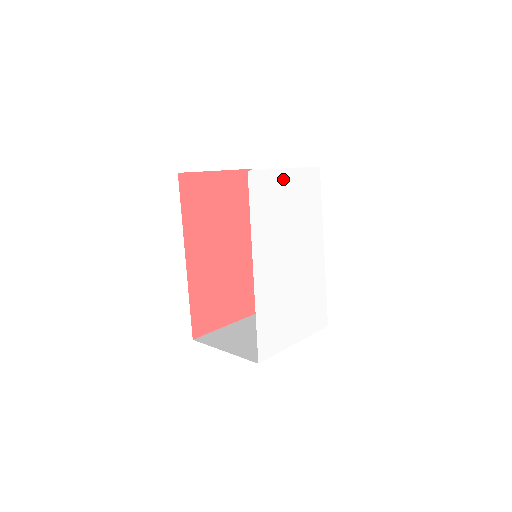
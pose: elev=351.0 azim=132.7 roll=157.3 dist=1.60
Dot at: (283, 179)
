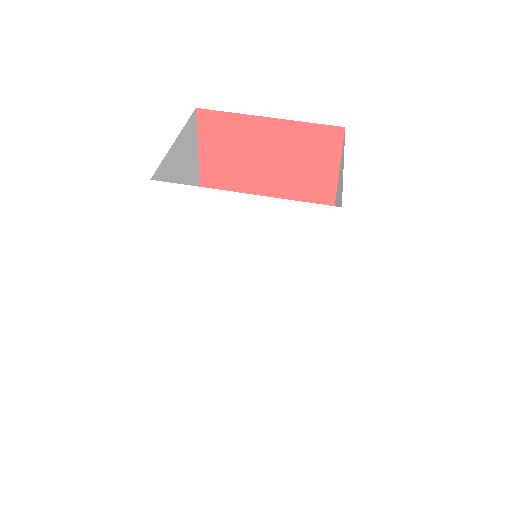
Dot at: (233, 205)
